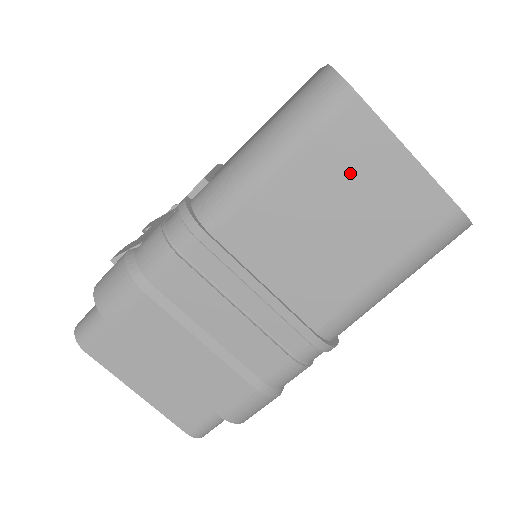
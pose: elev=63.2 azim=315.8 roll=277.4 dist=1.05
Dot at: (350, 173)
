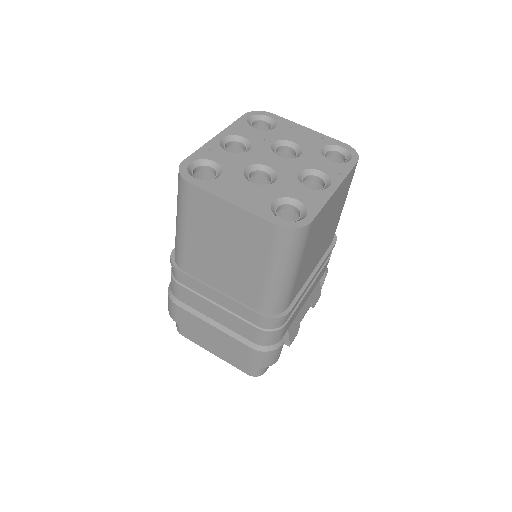
Dot at: (213, 223)
